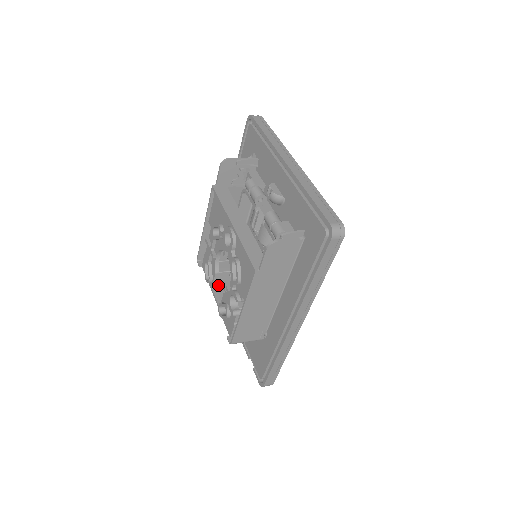
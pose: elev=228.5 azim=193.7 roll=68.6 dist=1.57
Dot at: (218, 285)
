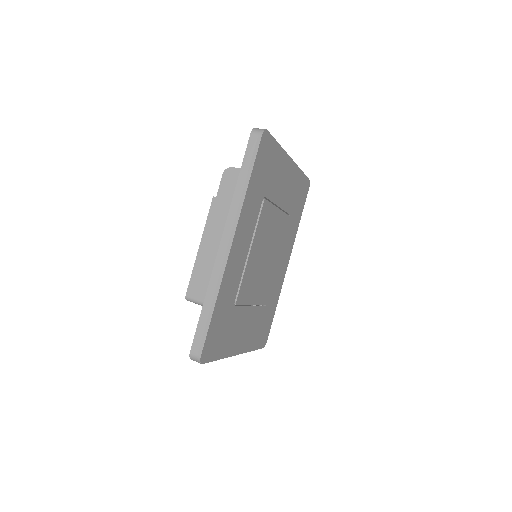
Dot at: occluded
